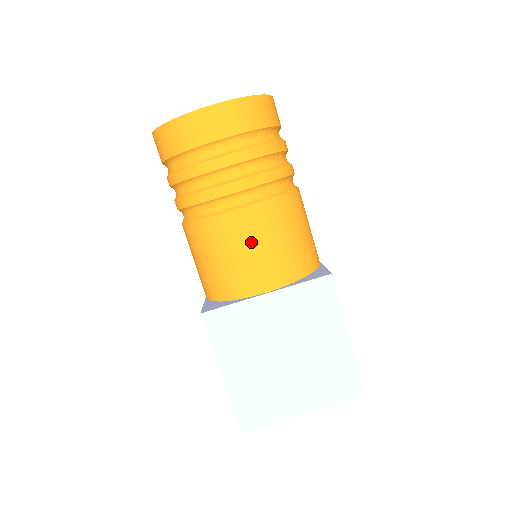
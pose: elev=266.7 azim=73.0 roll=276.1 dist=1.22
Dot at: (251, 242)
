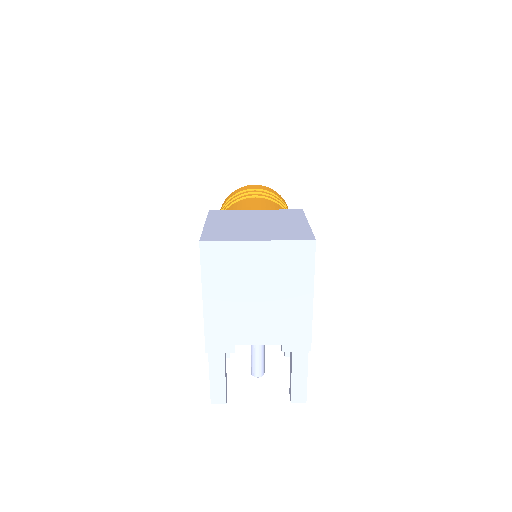
Dot at: (256, 203)
